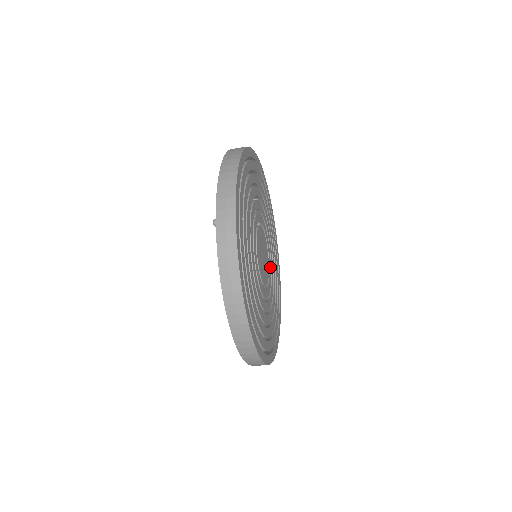
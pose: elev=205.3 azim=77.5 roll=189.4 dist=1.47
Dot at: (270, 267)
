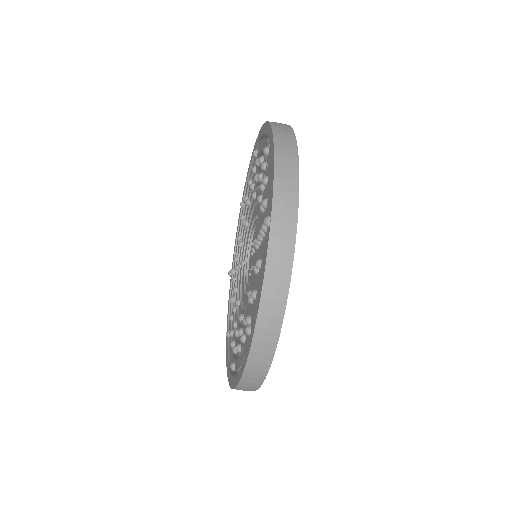
Dot at: occluded
